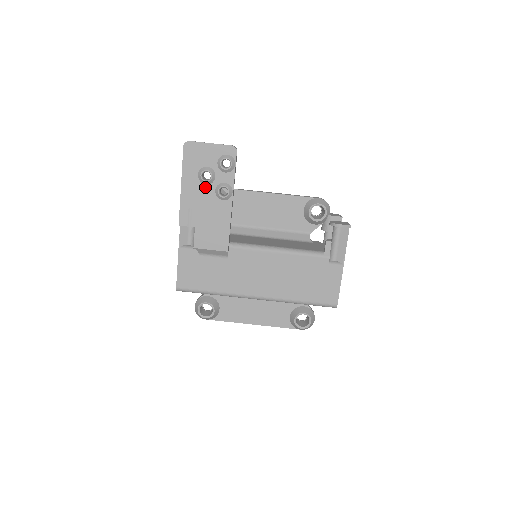
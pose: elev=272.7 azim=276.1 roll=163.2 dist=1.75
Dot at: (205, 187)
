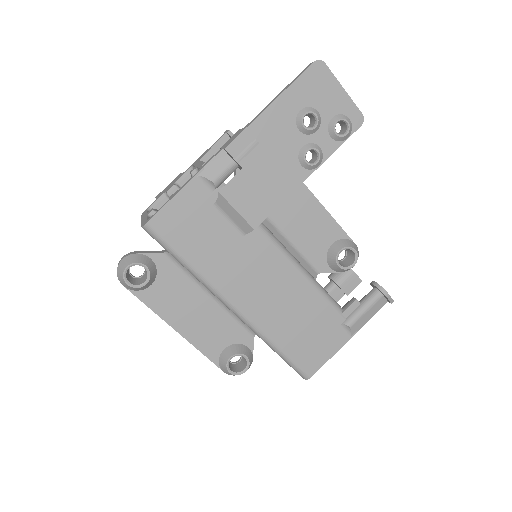
Dot at: (295, 132)
